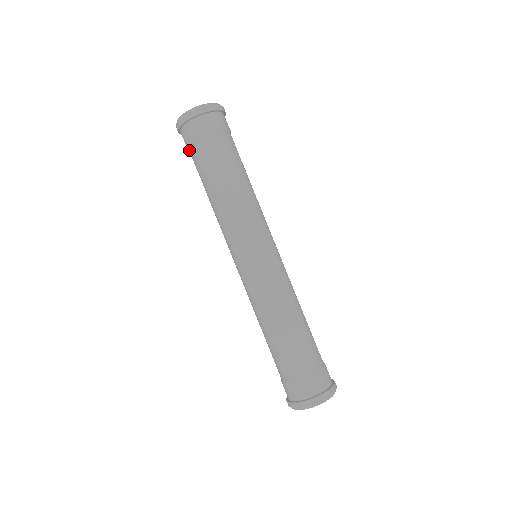
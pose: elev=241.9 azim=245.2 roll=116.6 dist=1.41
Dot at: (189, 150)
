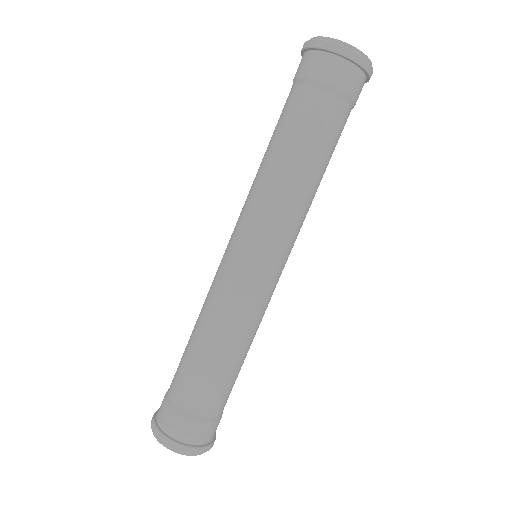
Dot at: (295, 82)
